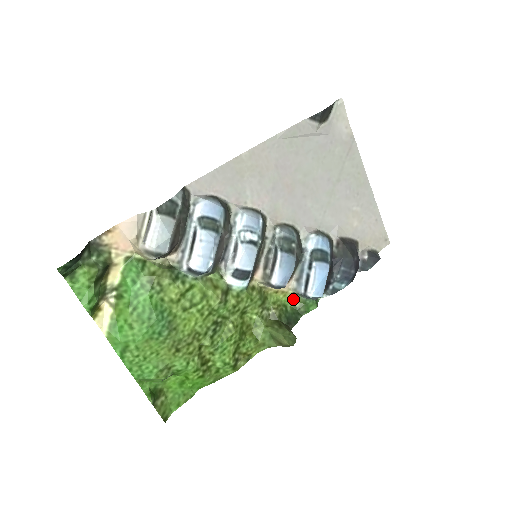
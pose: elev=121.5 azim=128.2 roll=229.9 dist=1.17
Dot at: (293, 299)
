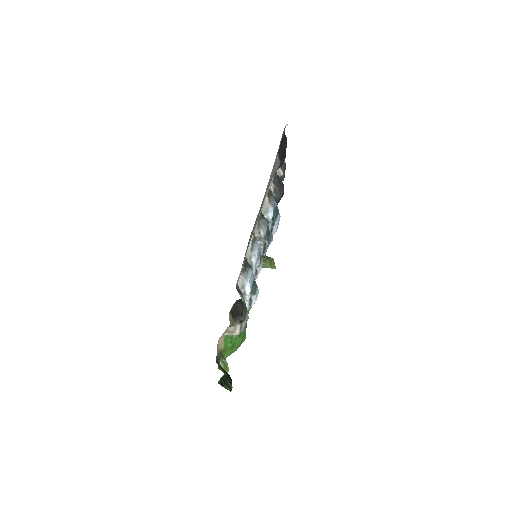
Dot at: occluded
